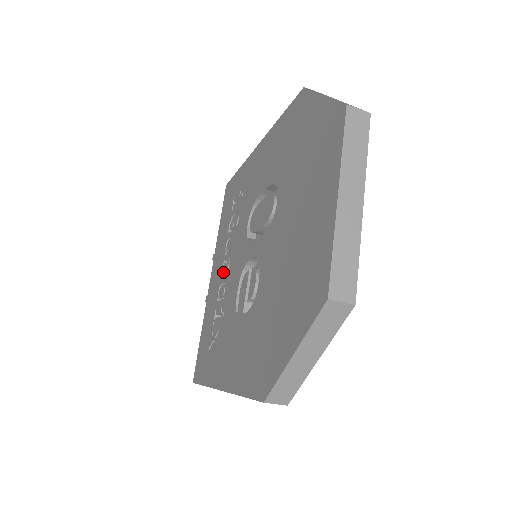
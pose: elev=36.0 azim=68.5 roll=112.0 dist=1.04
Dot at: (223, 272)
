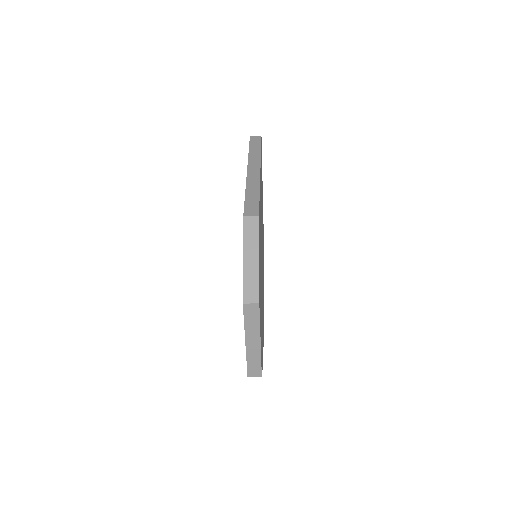
Dot at: occluded
